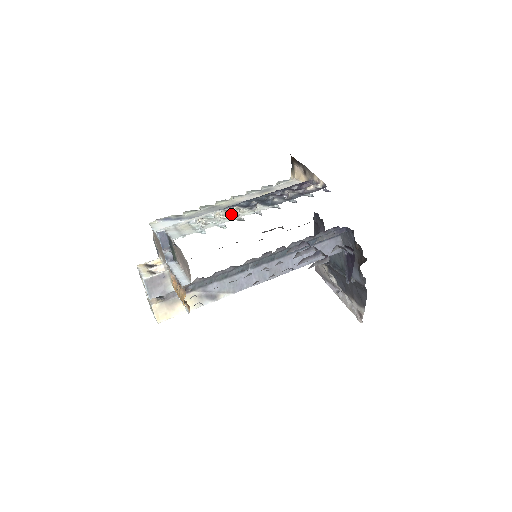
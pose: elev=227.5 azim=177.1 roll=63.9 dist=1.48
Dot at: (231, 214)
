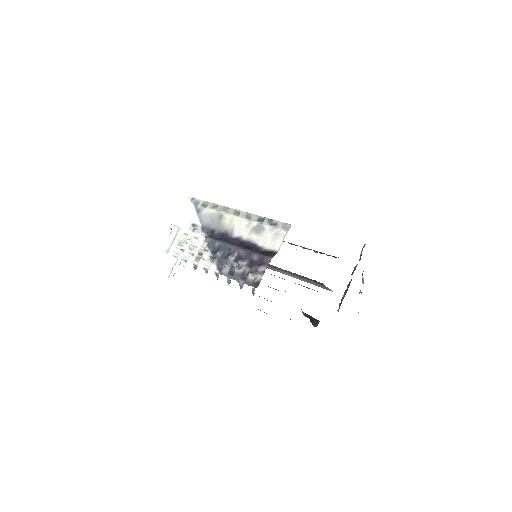
Dot at: (200, 253)
